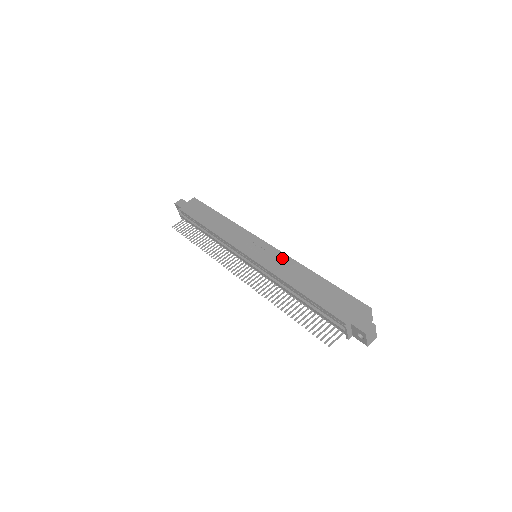
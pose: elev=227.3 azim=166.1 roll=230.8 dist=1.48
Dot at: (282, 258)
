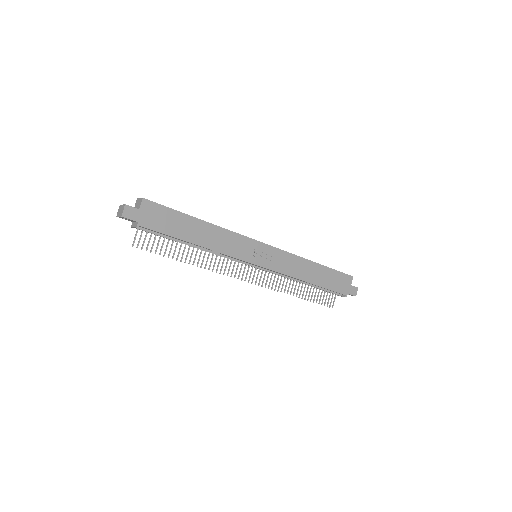
Dot at: (287, 257)
